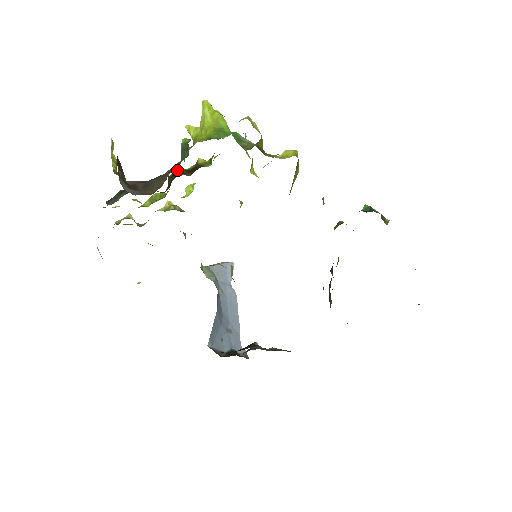
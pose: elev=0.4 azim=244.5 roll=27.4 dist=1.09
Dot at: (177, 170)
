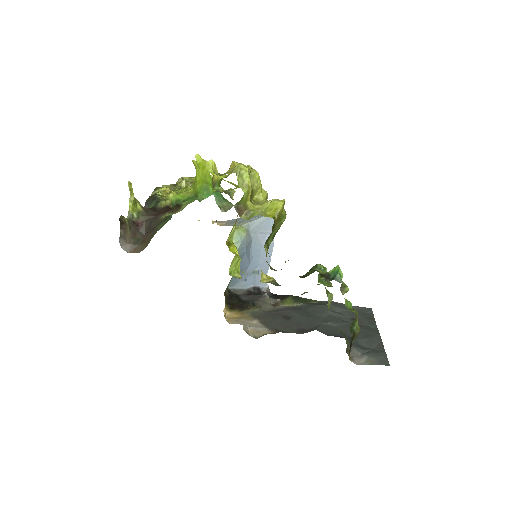
Dot at: occluded
